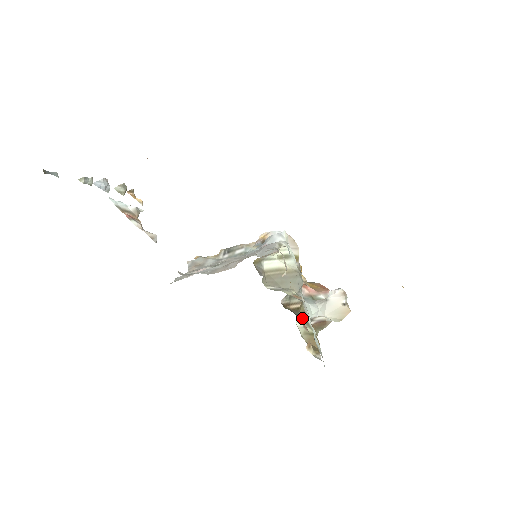
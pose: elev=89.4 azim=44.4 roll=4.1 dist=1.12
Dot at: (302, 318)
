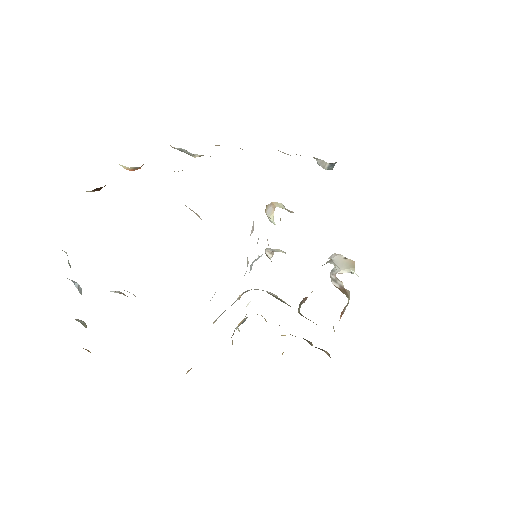
Dot at: occluded
